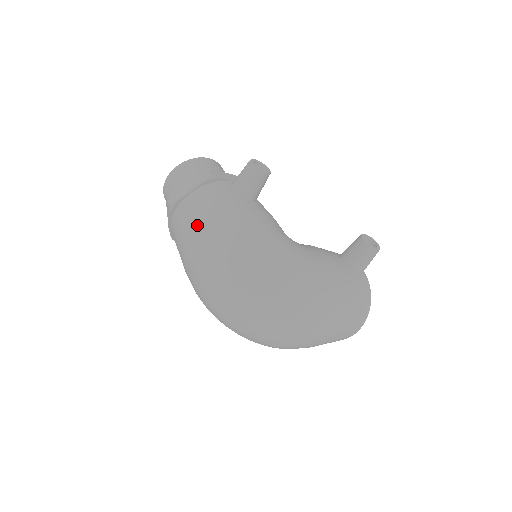
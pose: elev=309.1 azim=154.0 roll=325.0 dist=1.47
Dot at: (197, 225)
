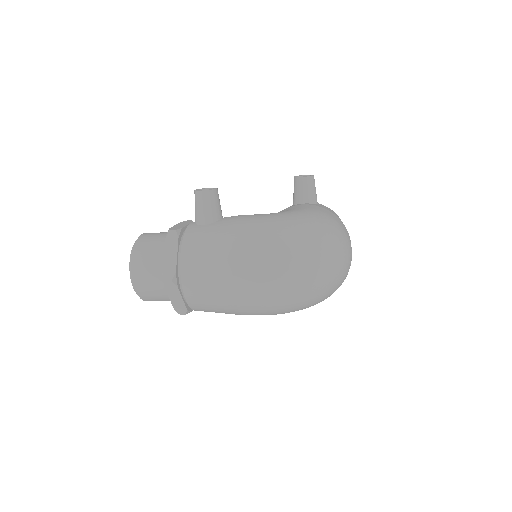
Dot at: (221, 263)
